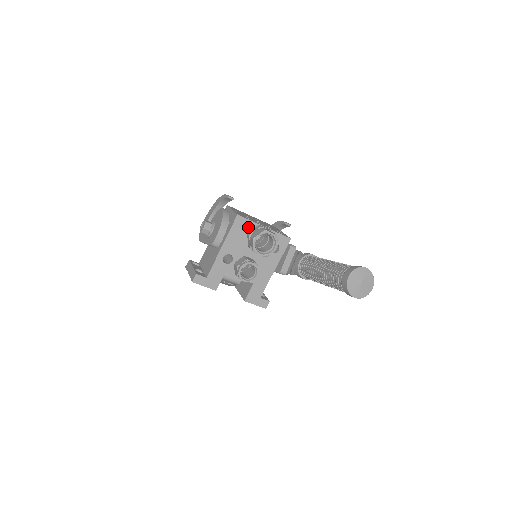
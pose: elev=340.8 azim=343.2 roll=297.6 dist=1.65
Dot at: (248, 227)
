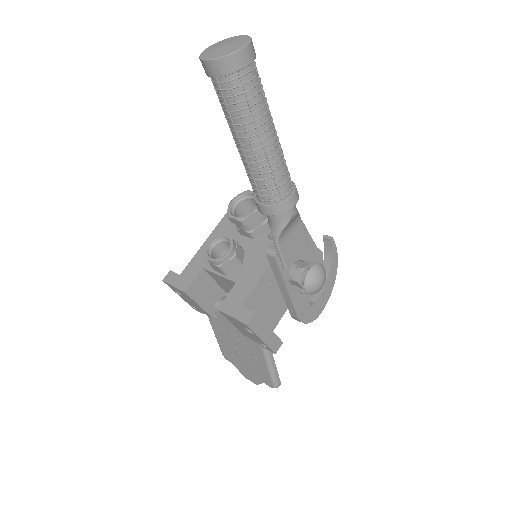
Dot at: occluded
